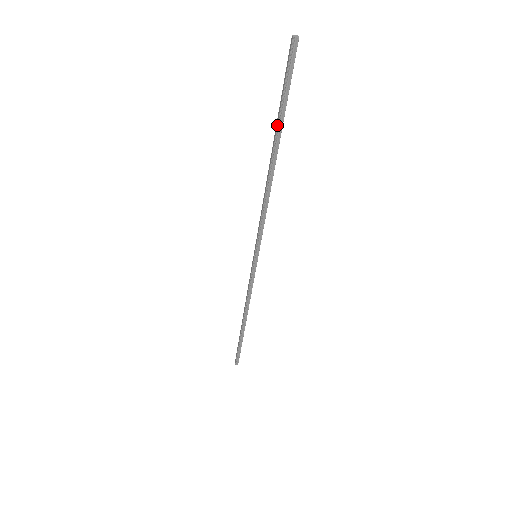
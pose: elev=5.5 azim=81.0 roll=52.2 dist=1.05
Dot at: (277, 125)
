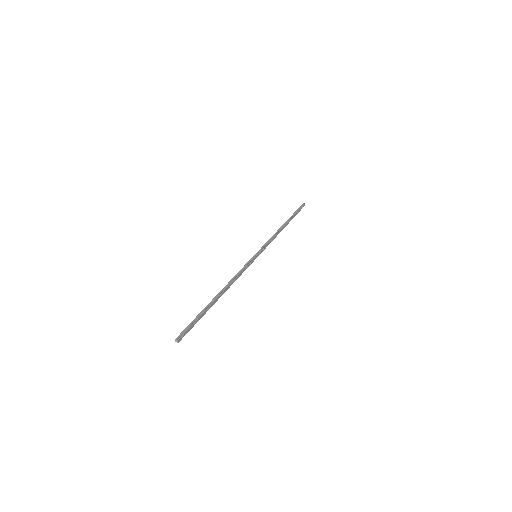
Dot at: (204, 310)
